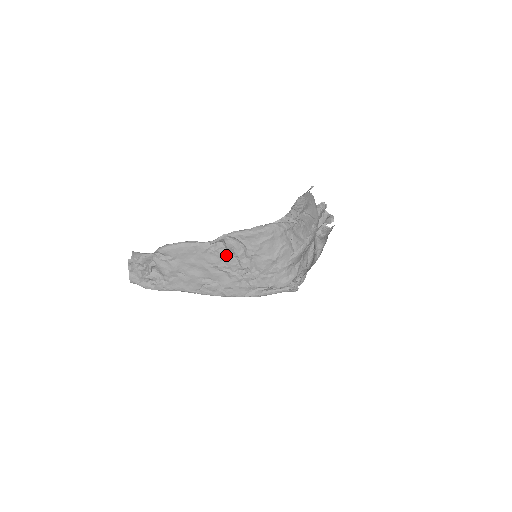
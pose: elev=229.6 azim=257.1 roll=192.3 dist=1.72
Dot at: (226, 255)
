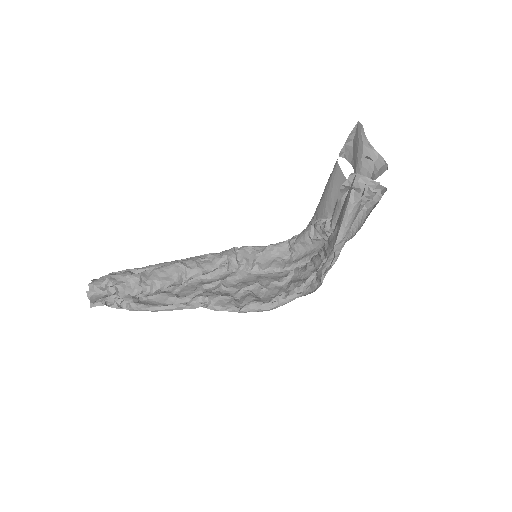
Dot at: occluded
